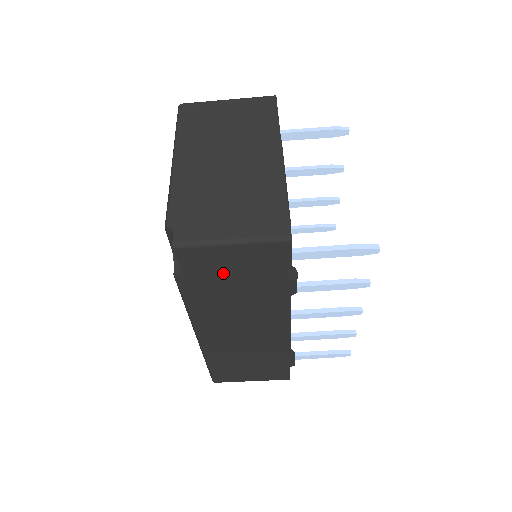
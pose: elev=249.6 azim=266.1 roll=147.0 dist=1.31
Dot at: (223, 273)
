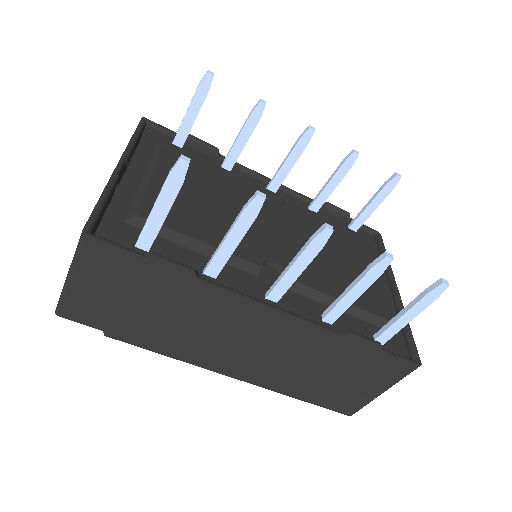
Dot at: (117, 306)
